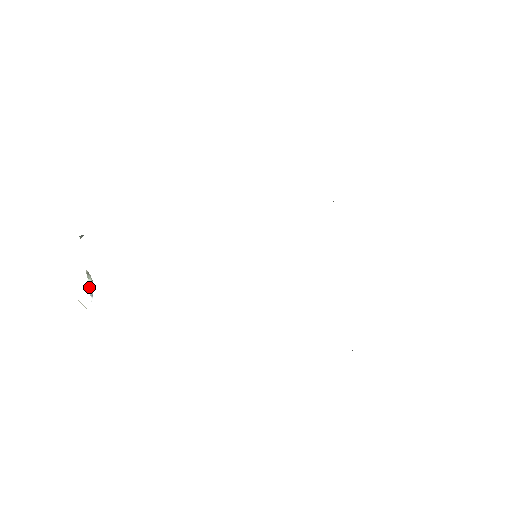
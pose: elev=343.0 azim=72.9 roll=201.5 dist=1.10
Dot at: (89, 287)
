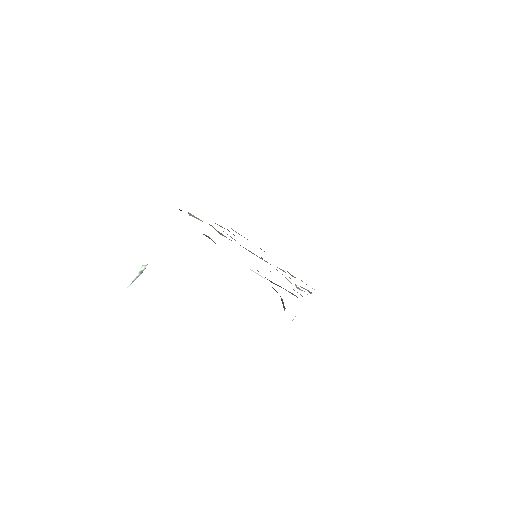
Dot at: (138, 274)
